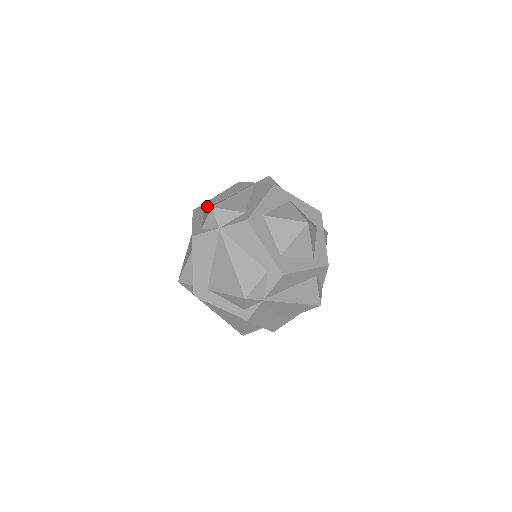
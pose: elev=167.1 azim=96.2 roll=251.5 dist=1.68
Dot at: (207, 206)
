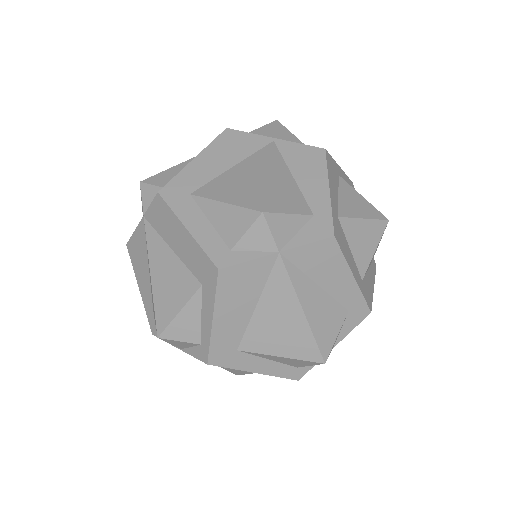
Dot at: (193, 185)
